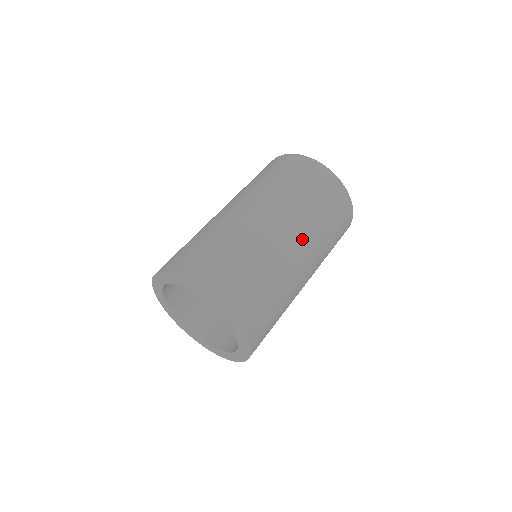
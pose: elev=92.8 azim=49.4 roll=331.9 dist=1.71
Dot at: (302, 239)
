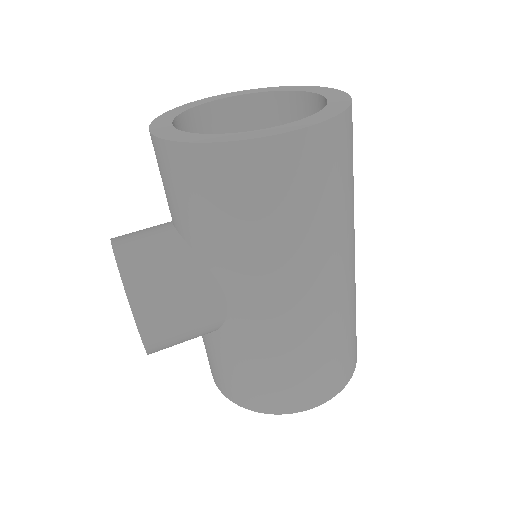
Dot at: occluded
